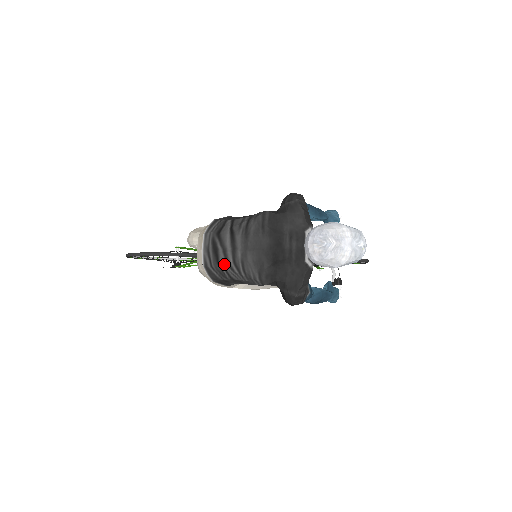
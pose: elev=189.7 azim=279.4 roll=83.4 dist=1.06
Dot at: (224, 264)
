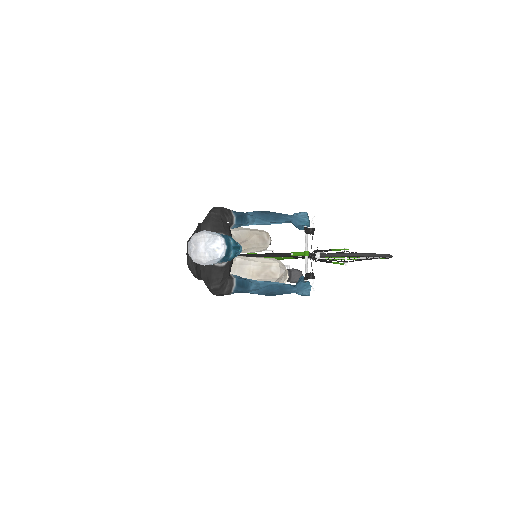
Dot at: (188, 264)
